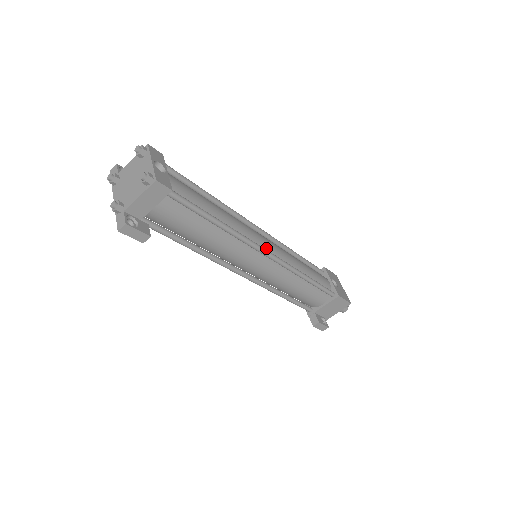
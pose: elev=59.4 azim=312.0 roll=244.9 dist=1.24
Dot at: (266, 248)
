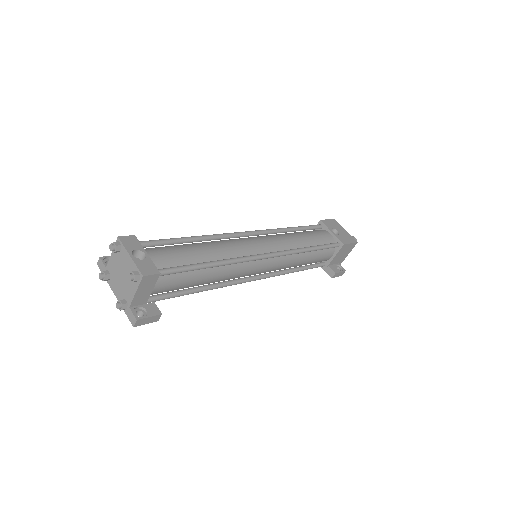
Dot at: (262, 250)
